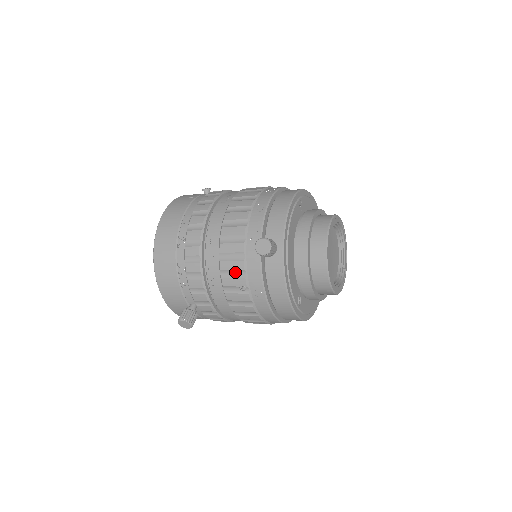
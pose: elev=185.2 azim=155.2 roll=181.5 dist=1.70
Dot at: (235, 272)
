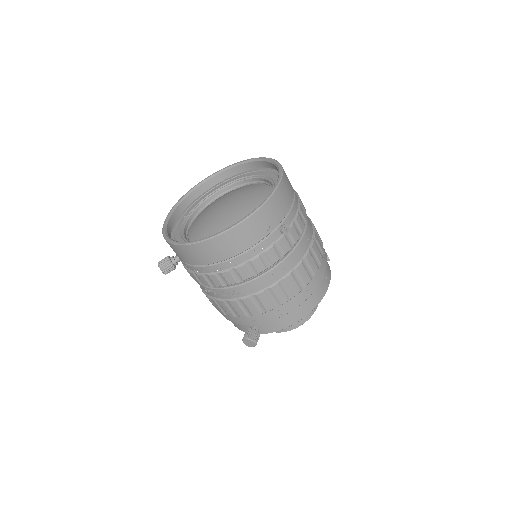
Dot at: (223, 309)
